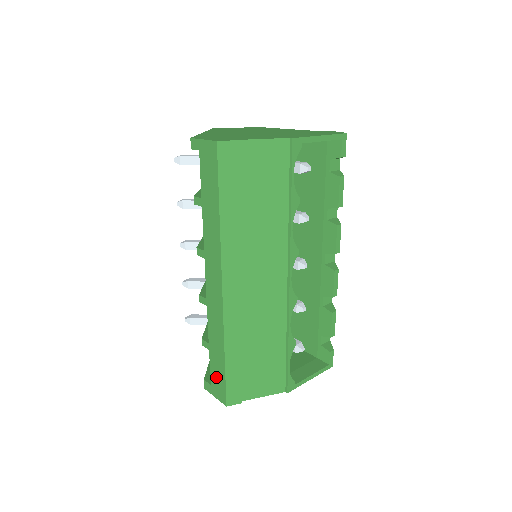
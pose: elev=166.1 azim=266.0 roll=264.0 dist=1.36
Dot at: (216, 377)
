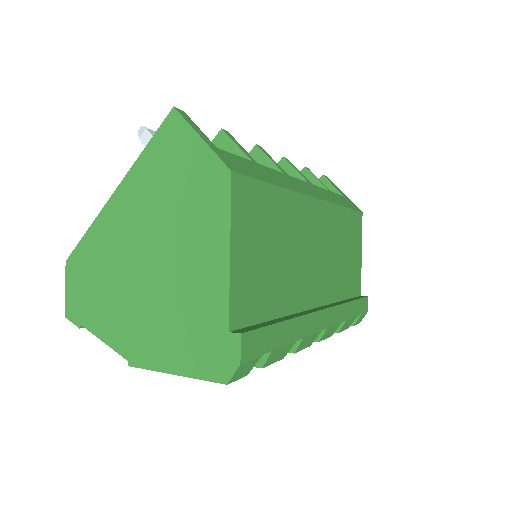
Dot at: occluded
